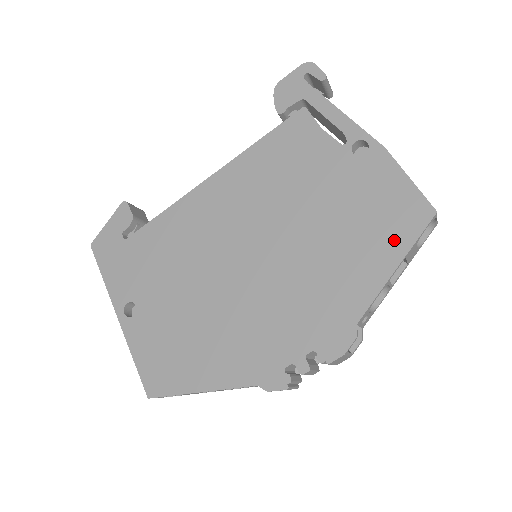
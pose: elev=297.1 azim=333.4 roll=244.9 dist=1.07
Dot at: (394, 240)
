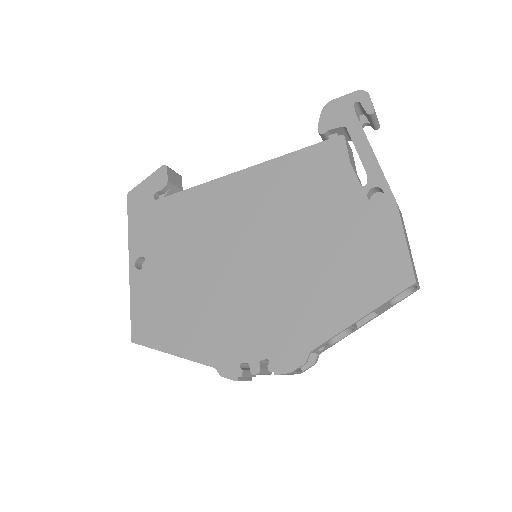
Dot at: (369, 292)
